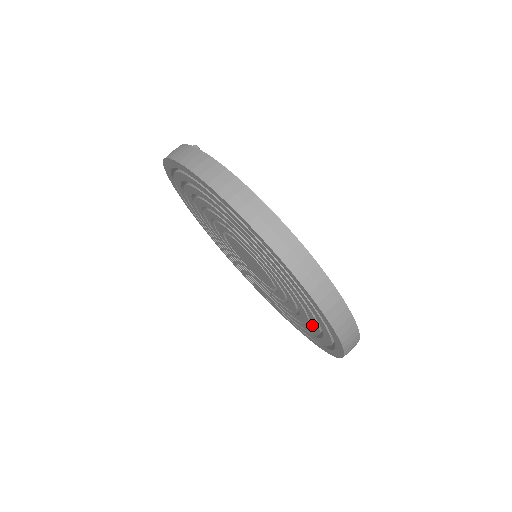
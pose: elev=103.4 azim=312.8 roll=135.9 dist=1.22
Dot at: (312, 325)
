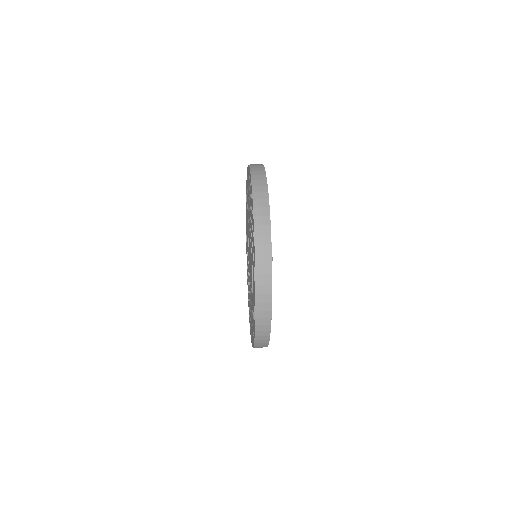
Dot at: (253, 300)
